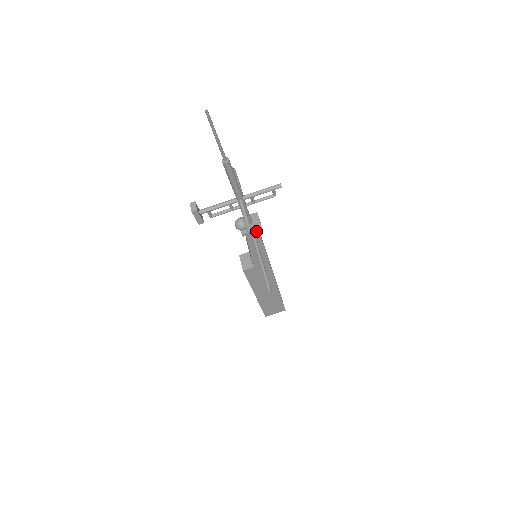
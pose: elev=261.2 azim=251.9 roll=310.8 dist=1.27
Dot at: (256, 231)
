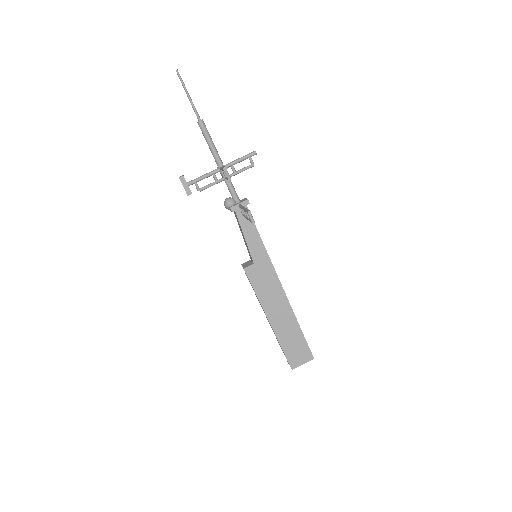
Dot at: (243, 204)
